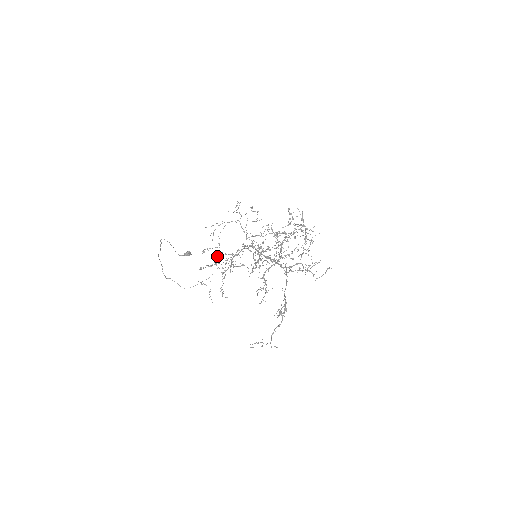
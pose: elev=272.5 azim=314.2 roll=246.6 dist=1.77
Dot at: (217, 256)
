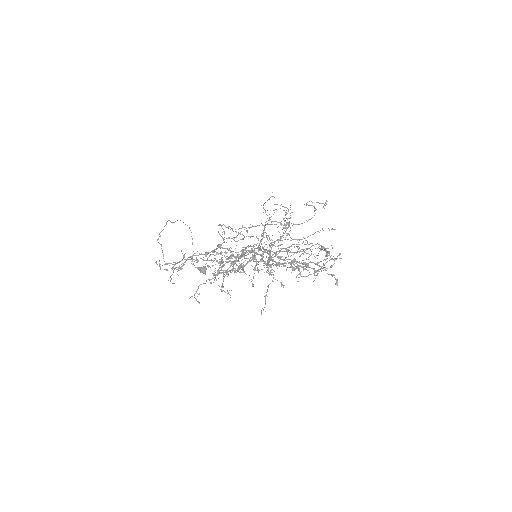
Dot at: occluded
